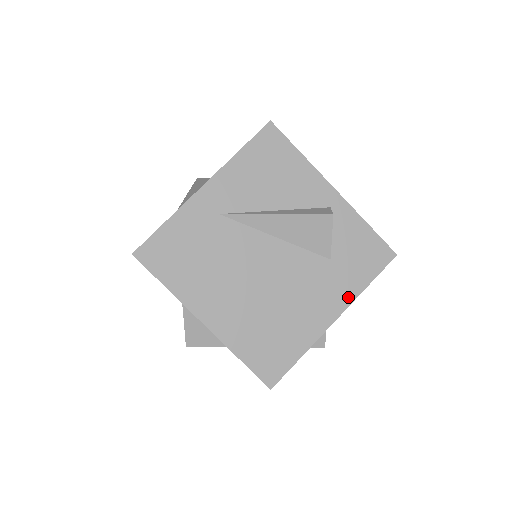
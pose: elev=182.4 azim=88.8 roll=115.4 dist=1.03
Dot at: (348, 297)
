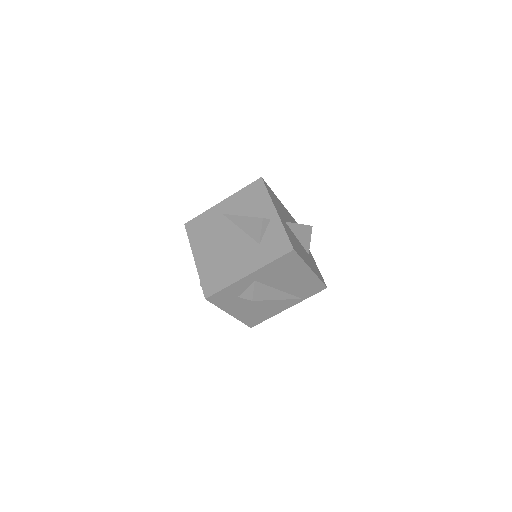
Dot at: (260, 265)
